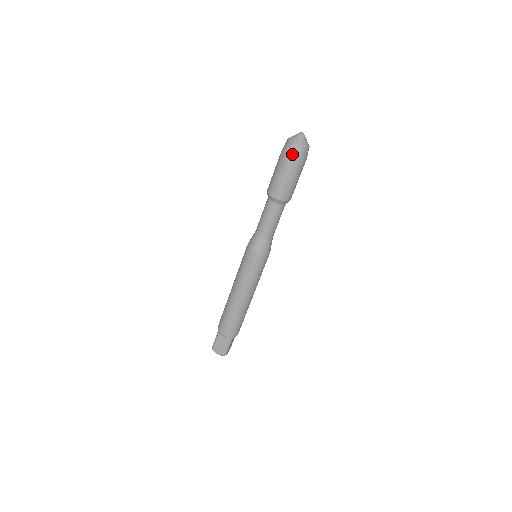
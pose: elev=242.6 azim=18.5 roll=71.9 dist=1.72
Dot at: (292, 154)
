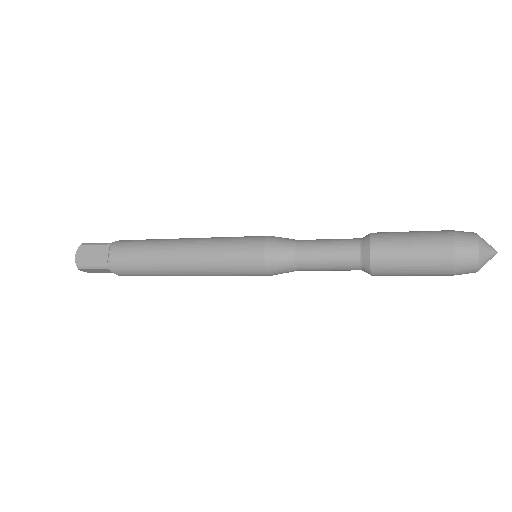
Dot at: occluded
